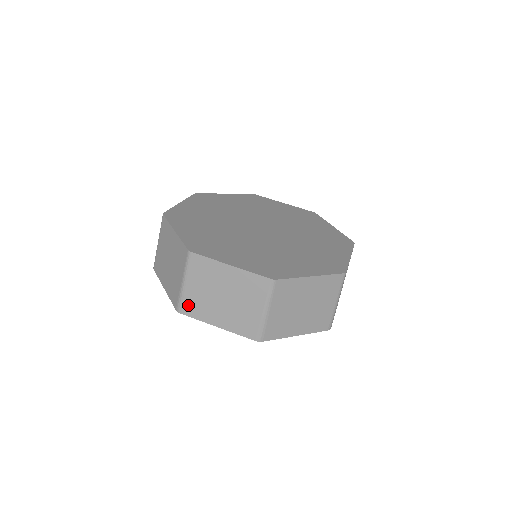
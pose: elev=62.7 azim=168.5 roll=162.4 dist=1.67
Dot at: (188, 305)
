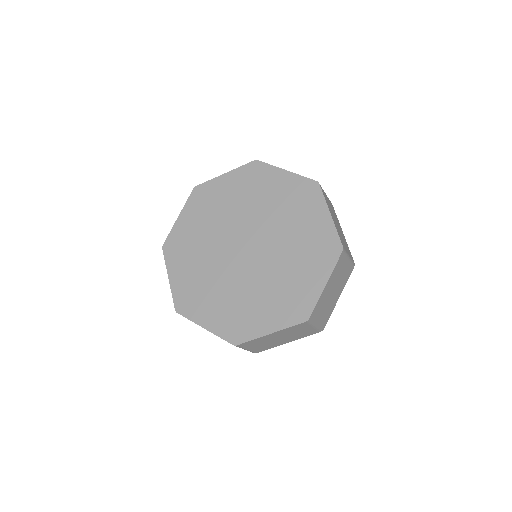
Dot at: (259, 350)
